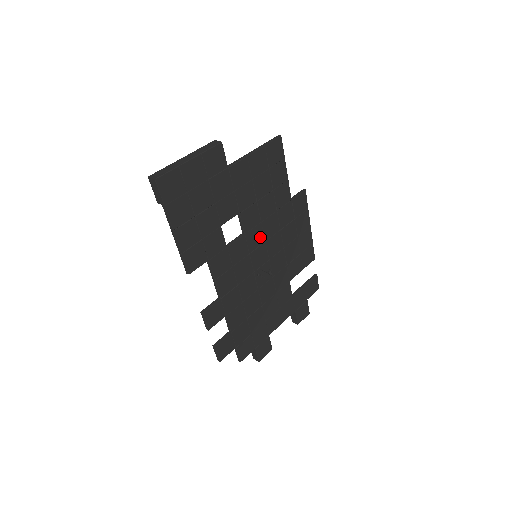
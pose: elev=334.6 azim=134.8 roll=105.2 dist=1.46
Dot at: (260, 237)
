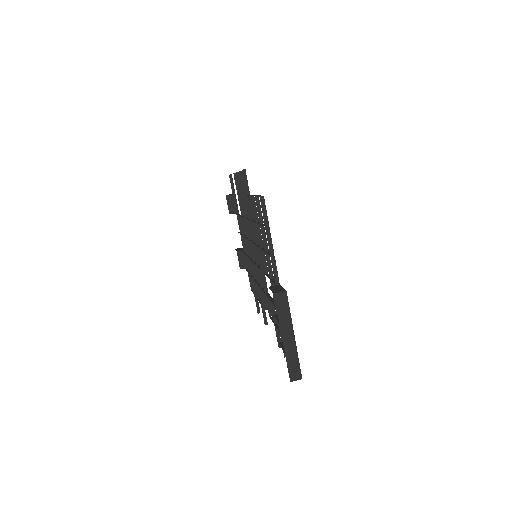
Dot at: occluded
